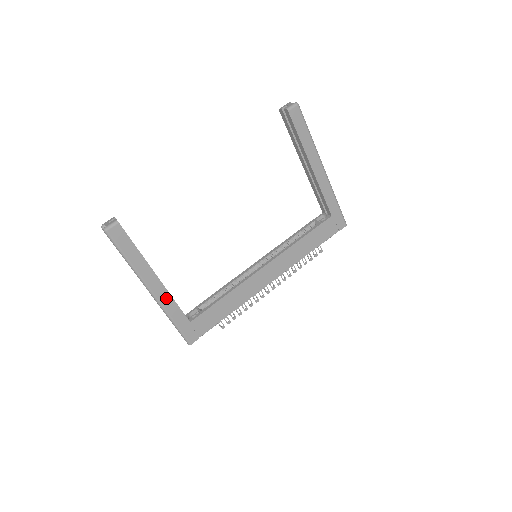
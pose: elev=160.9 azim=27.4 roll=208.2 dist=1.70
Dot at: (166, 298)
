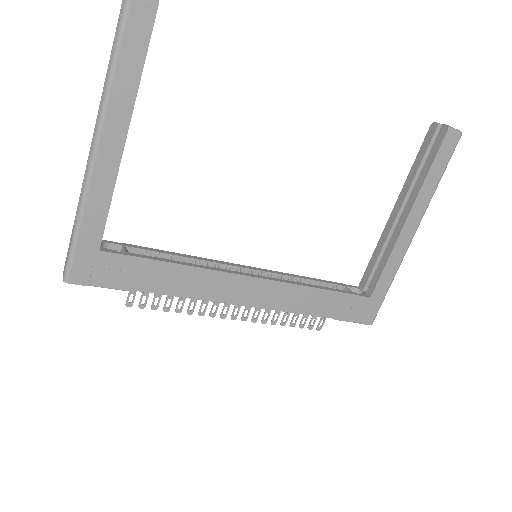
Dot at: (105, 181)
